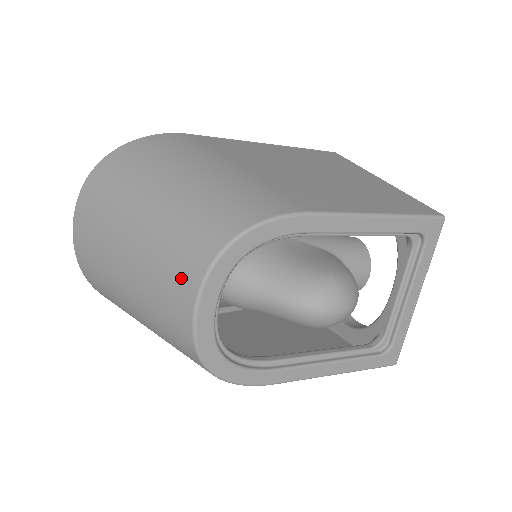
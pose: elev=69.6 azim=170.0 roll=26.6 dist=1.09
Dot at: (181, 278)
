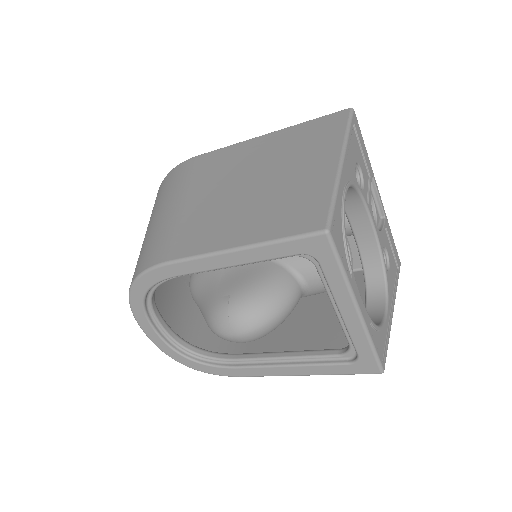
Dot at: occluded
